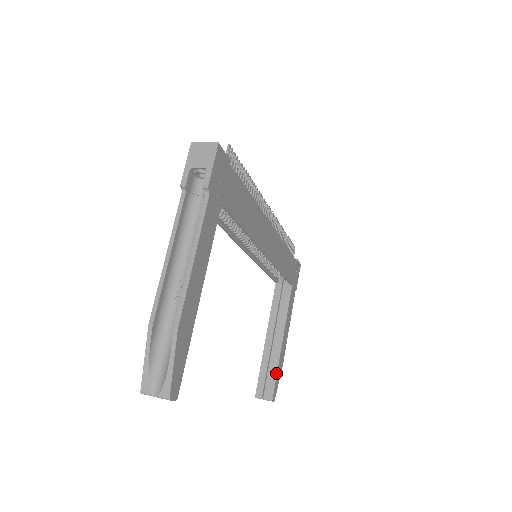
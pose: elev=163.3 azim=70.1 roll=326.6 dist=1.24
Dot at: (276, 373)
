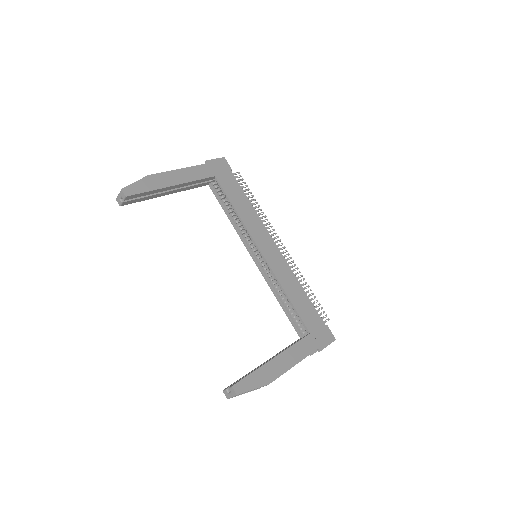
Dot at: (252, 372)
